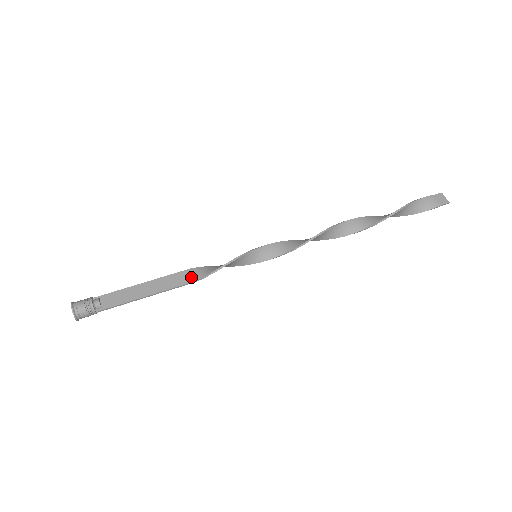
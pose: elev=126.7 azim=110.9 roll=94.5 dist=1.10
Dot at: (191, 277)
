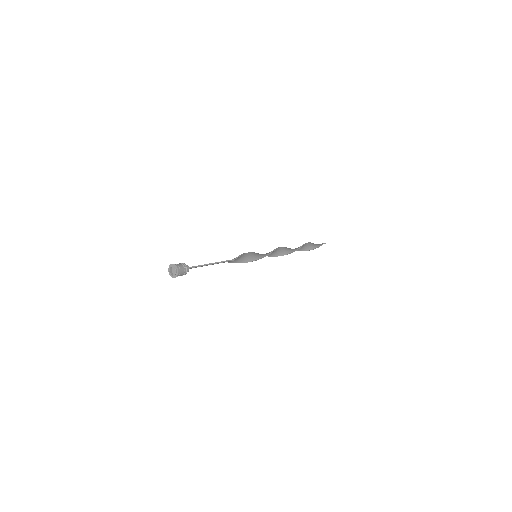
Dot at: occluded
